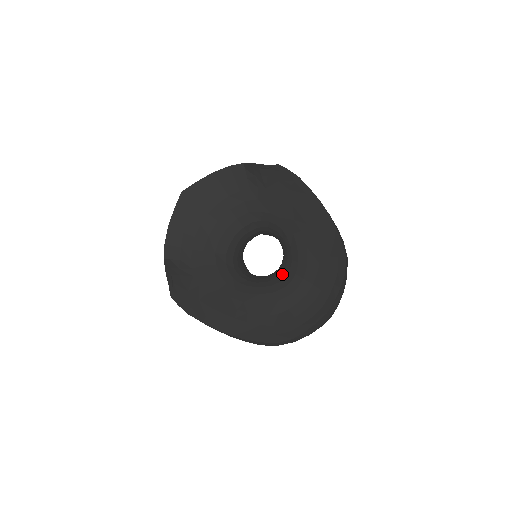
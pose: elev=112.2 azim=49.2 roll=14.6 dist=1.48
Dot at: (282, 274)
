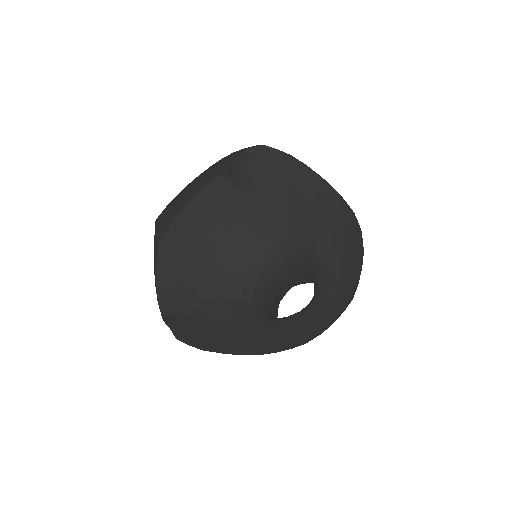
Dot at: (312, 299)
